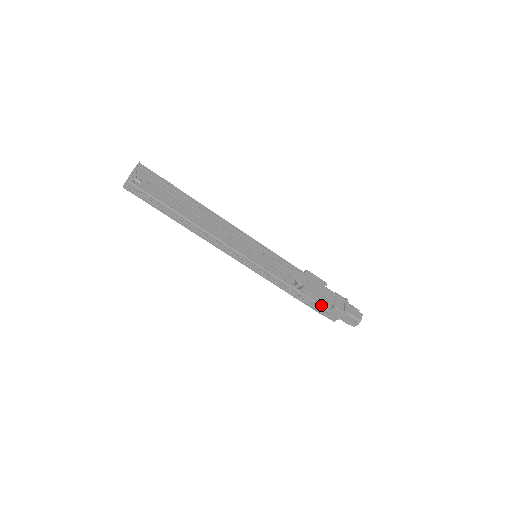
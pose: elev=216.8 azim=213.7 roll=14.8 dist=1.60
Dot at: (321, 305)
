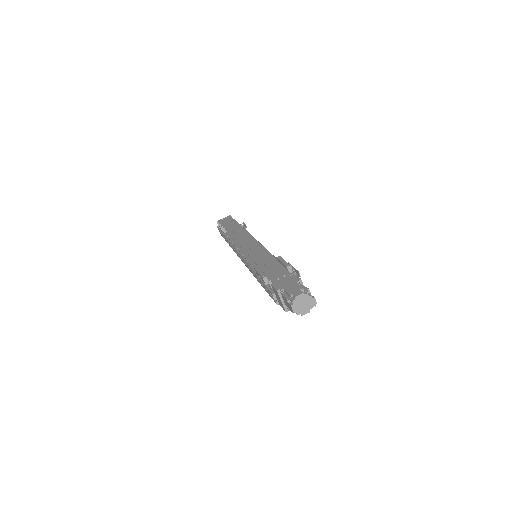
Dot at: (269, 287)
